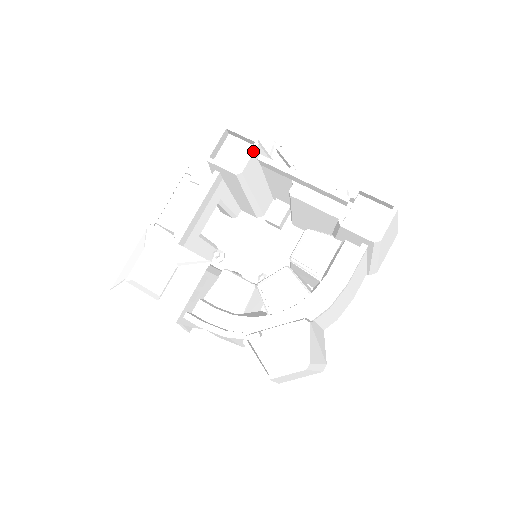
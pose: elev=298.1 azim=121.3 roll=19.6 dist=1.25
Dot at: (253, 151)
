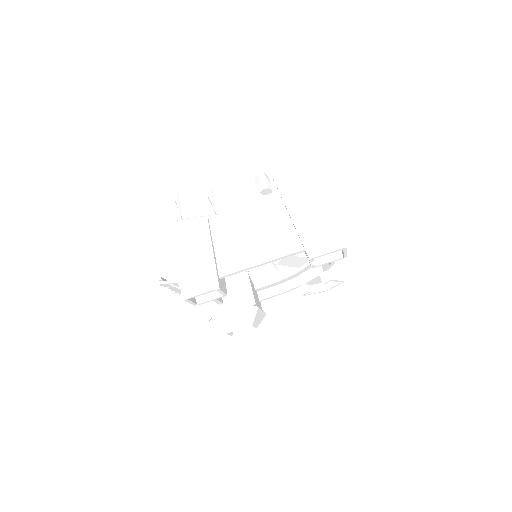
Dot at: (221, 291)
